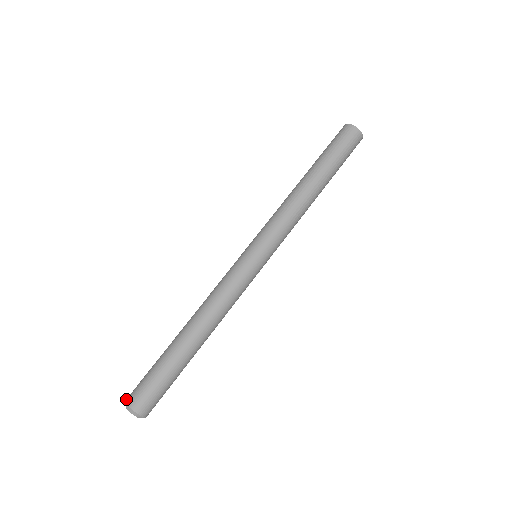
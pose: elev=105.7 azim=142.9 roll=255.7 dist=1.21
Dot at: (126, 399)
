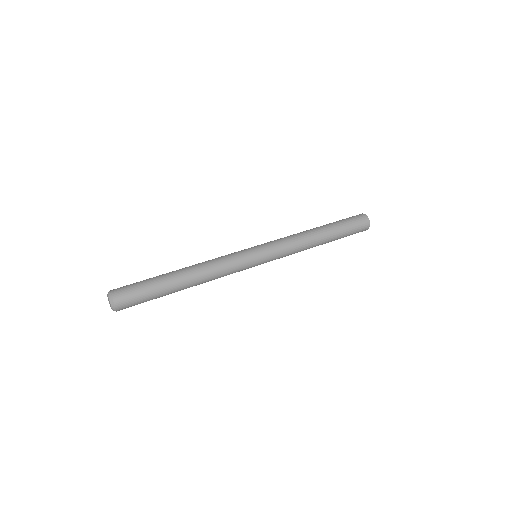
Dot at: (111, 290)
